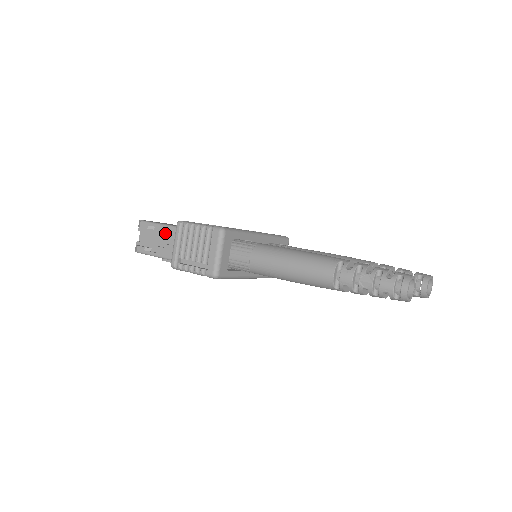
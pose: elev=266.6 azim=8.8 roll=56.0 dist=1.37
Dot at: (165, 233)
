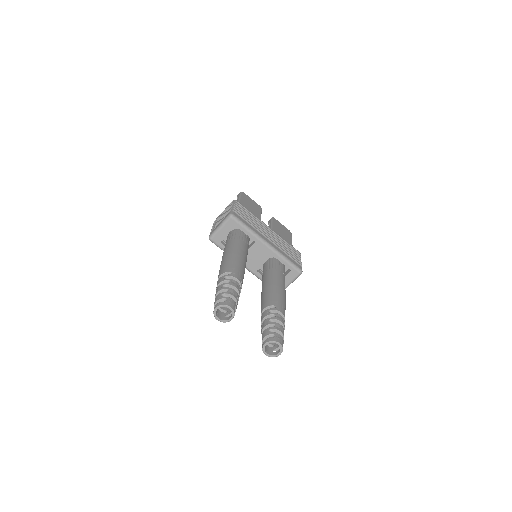
Dot at: occluded
